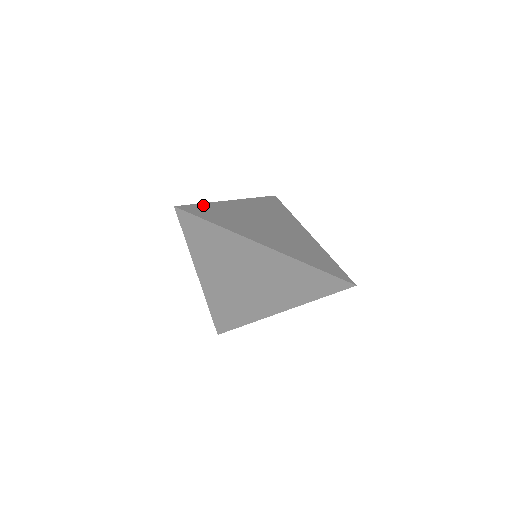
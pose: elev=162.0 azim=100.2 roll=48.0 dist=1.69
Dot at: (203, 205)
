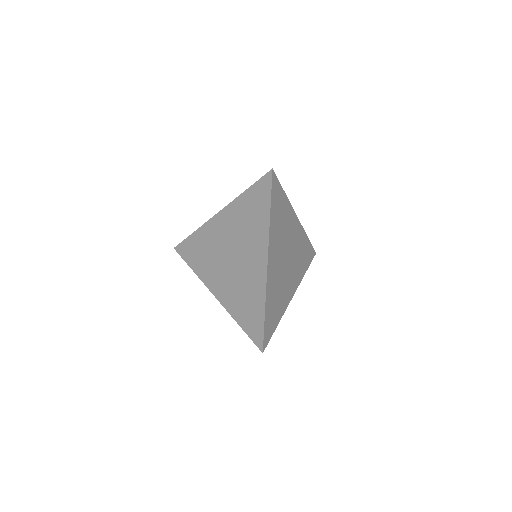
Dot at: (266, 316)
